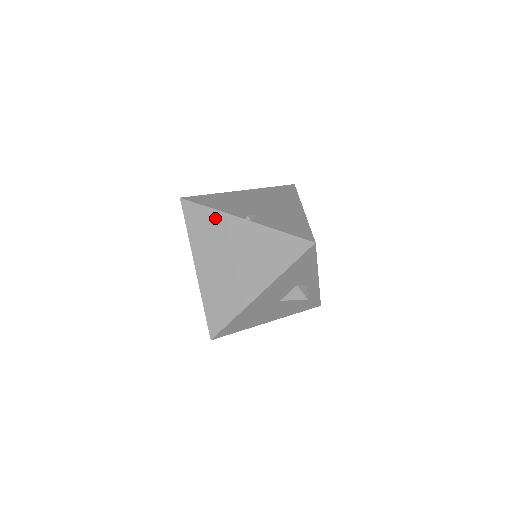
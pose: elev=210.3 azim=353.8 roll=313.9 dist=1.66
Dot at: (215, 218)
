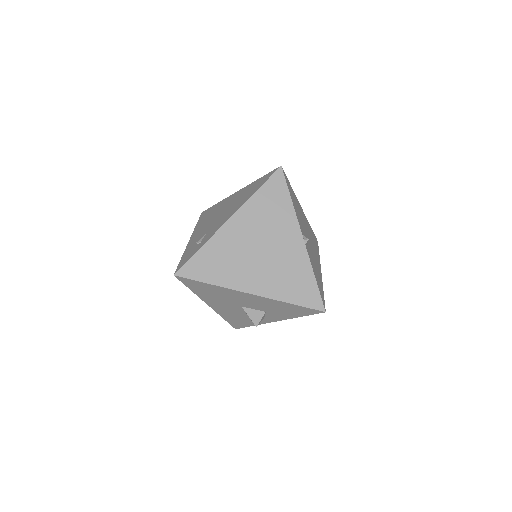
Dot at: (286, 211)
